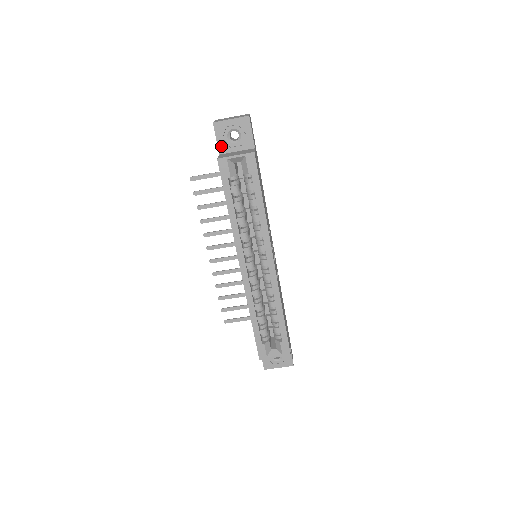
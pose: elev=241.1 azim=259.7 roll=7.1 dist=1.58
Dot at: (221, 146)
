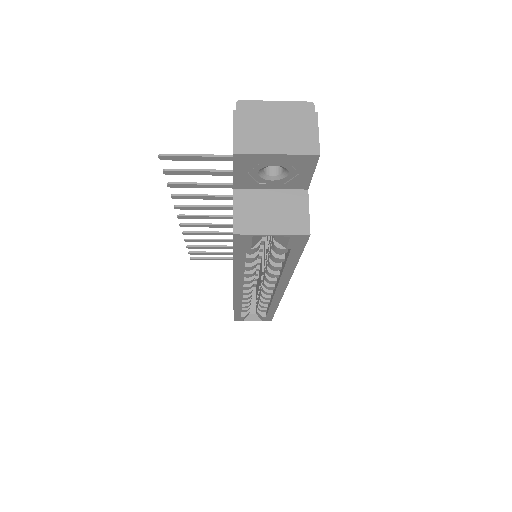
Dot at: (240, 180)
